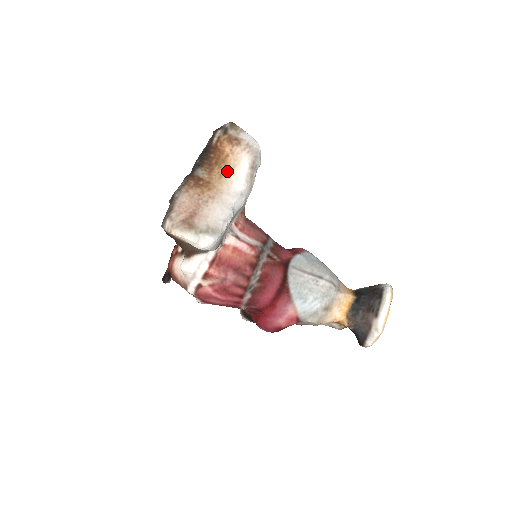
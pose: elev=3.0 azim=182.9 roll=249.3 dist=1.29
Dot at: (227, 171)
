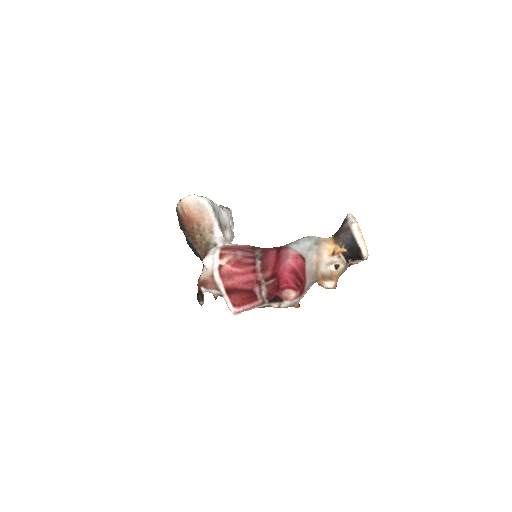
Dot at: occluded
